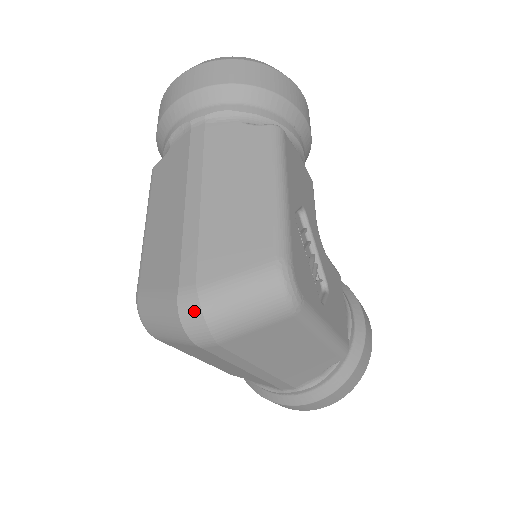
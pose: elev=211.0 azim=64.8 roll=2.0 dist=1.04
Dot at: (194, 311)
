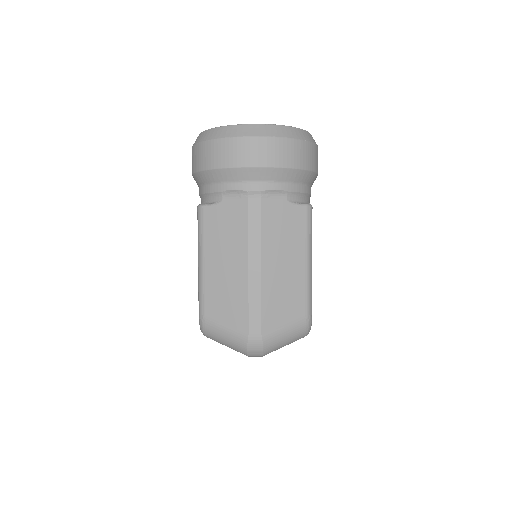
Dot at: (258, 348)
